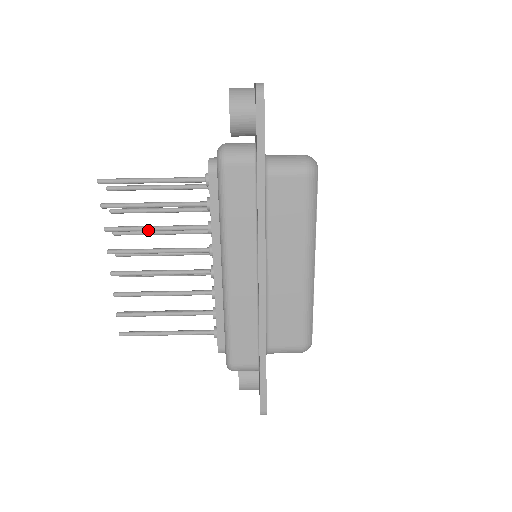
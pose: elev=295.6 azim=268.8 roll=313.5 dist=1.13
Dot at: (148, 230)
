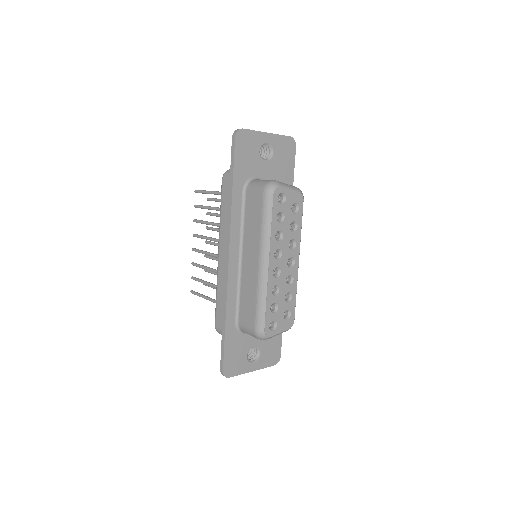
Dot at: (208, 224)
